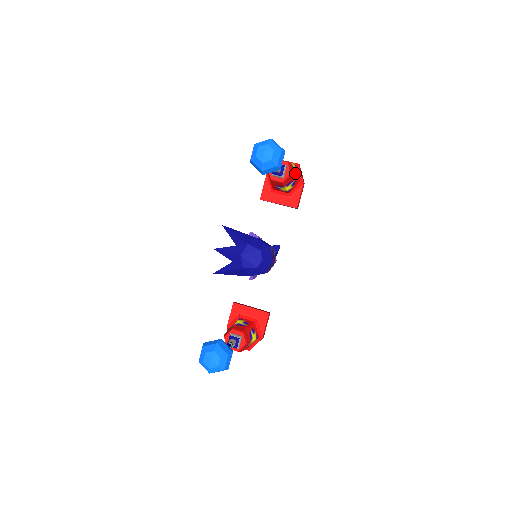
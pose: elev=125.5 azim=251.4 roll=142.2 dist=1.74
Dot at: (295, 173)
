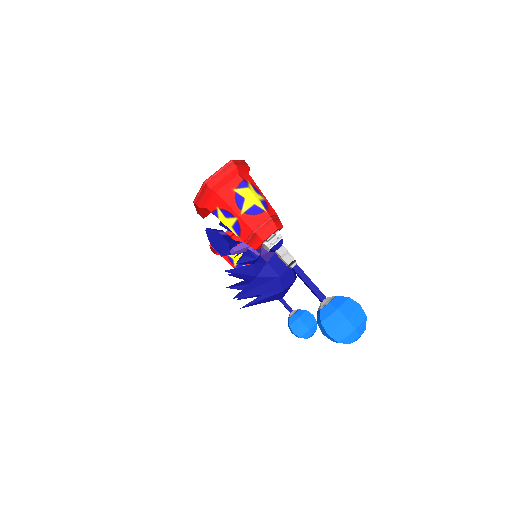
Dot at: (262, 198)
